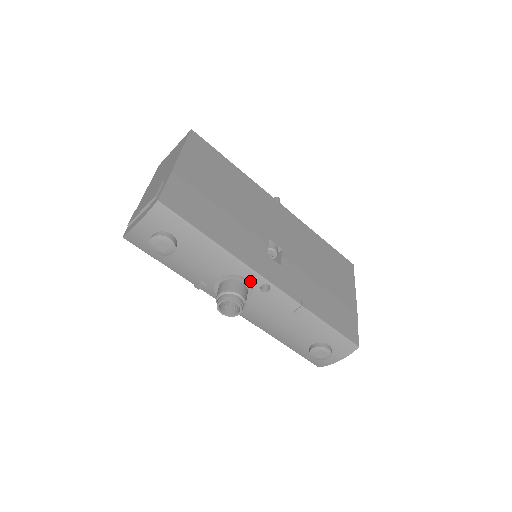
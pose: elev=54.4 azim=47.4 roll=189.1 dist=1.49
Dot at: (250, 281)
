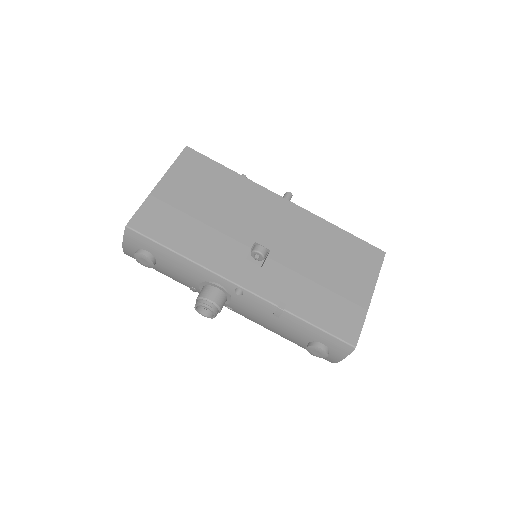
Dot at: (223, 286)
